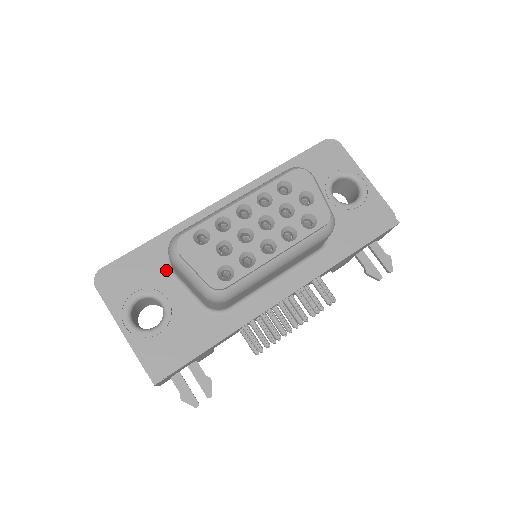
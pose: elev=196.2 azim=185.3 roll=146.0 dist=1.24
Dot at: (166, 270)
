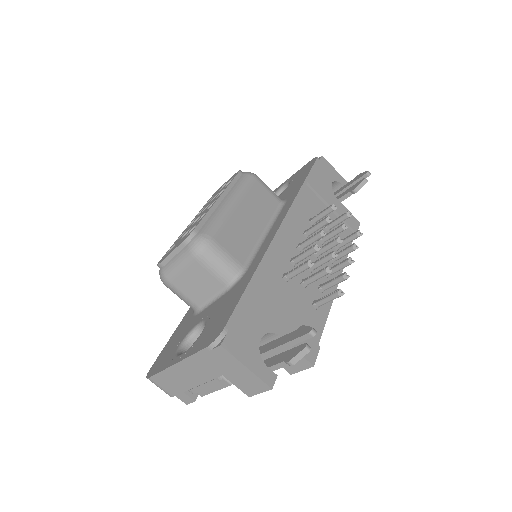
Dot at: (194, 317)
